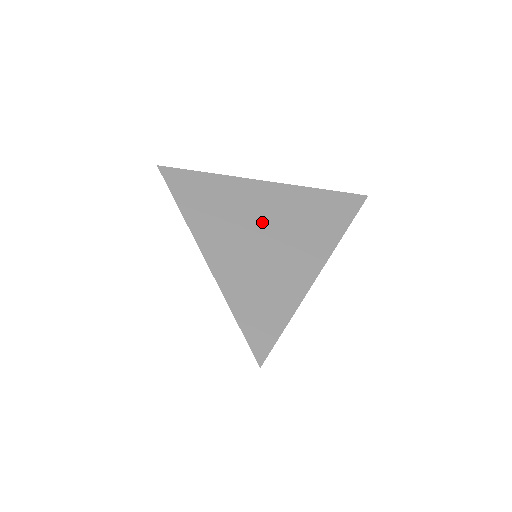
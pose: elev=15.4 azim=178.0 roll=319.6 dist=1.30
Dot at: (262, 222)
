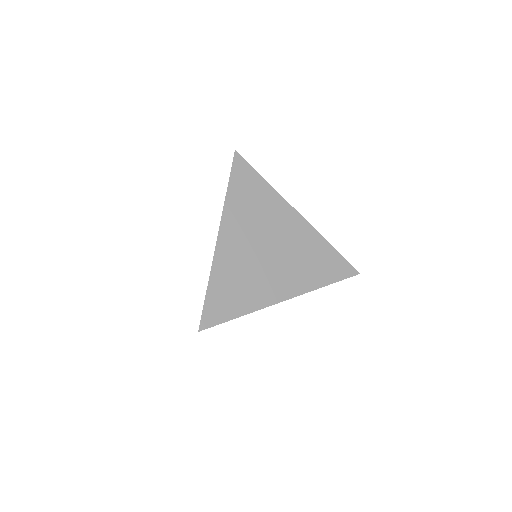
Dot at: (274, 240)
